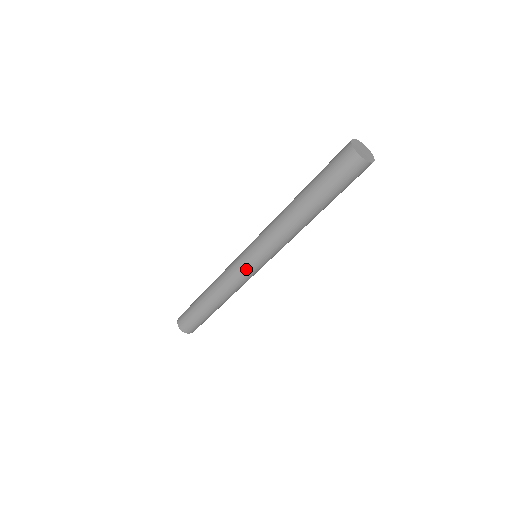
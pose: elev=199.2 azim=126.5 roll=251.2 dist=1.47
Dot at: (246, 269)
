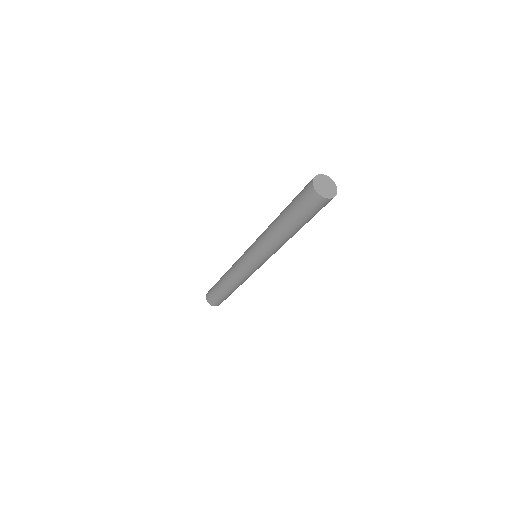
Dot at: (250, 269)
